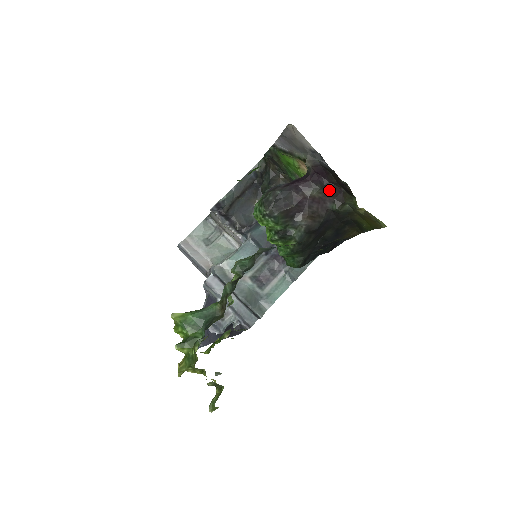
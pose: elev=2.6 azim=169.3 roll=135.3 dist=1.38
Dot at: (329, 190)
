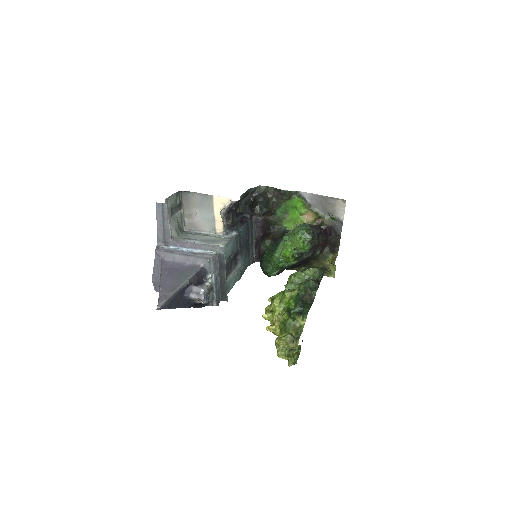
Dot at: (325, 243)
